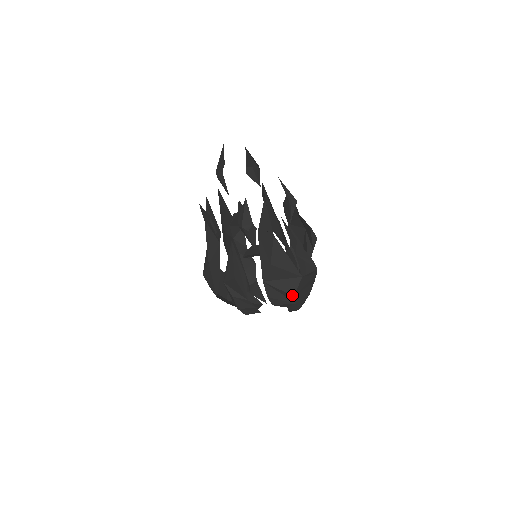
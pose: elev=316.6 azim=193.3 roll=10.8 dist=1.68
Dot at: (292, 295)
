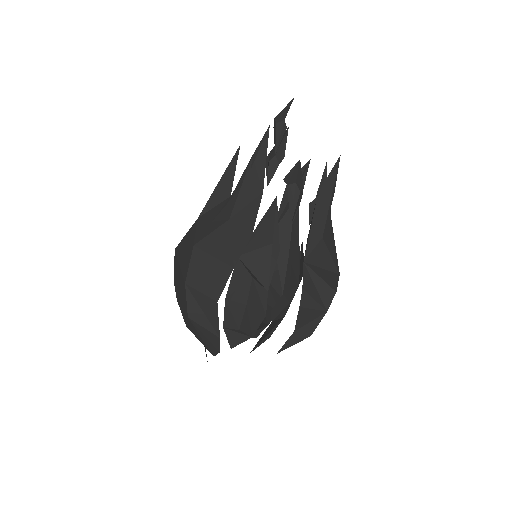
Dot at: (335, 290)
